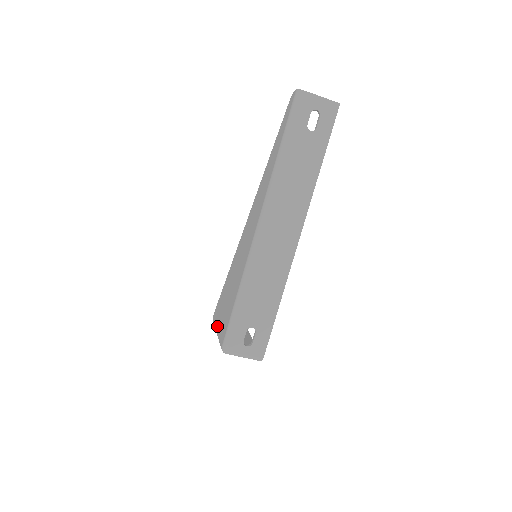
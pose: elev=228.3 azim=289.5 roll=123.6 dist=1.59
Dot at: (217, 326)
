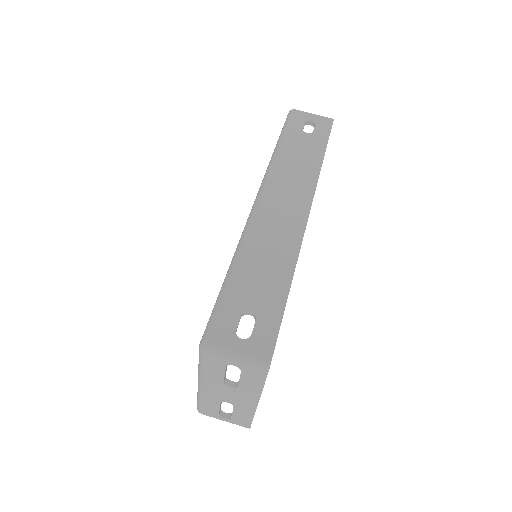
Dot at: occluded
